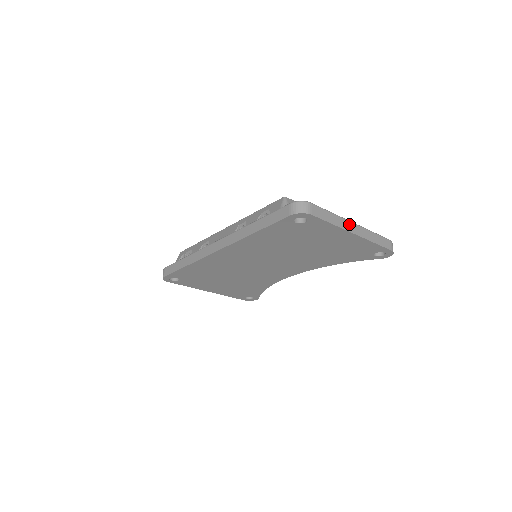
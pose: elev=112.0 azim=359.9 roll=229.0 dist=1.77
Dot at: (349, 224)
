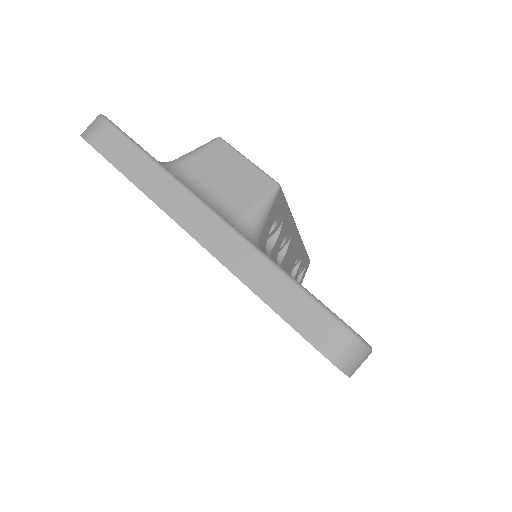
Dot at: (191, 206)
